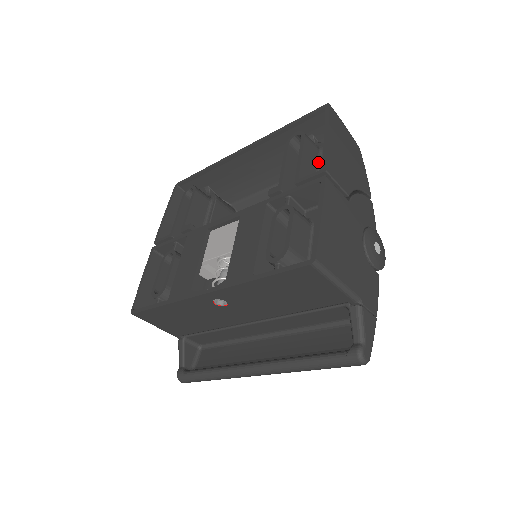
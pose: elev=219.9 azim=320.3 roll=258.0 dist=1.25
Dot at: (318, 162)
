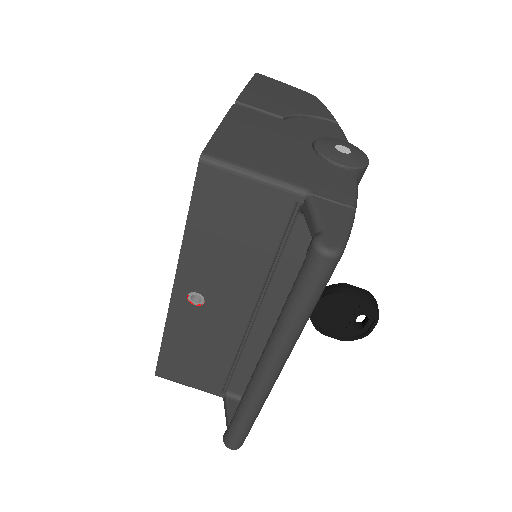
Dot at: occluded
